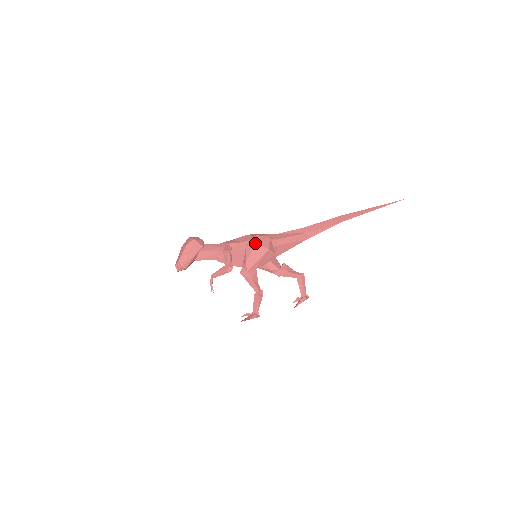
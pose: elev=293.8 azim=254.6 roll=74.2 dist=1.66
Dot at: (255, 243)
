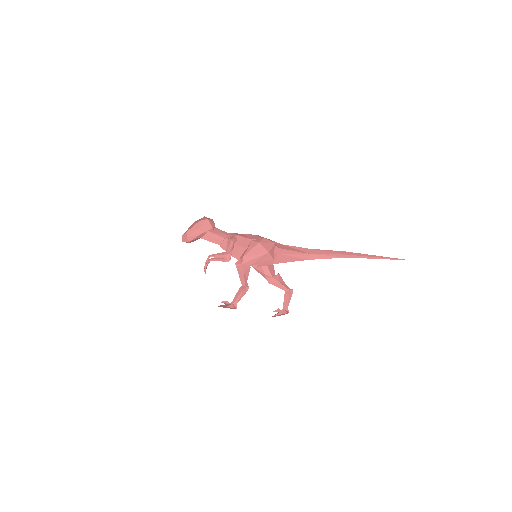
Dot at: (259, 242)
